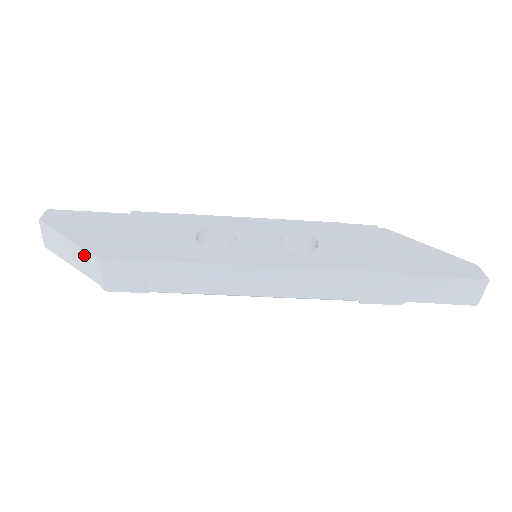
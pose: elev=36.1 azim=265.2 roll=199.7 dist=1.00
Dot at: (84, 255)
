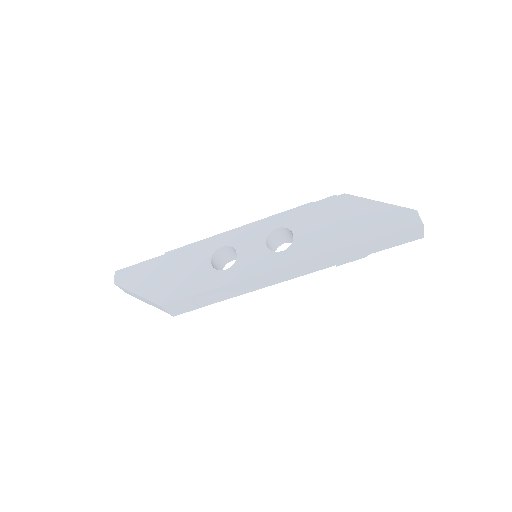
Dot at: (151, 302)
